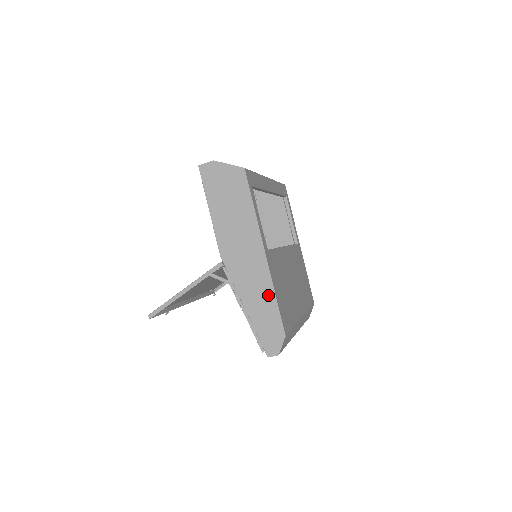
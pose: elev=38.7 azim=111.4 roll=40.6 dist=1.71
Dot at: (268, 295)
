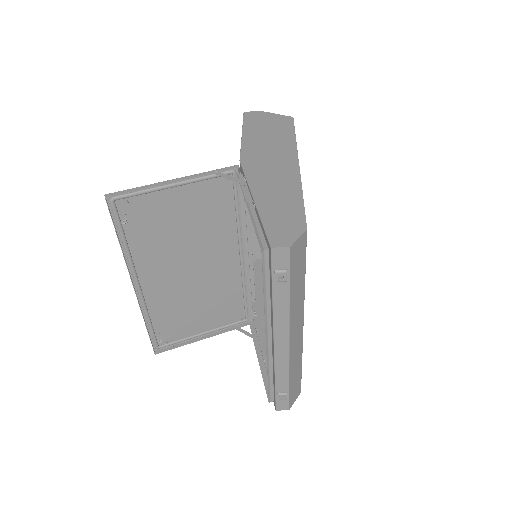
Dot at: (292, 192)
